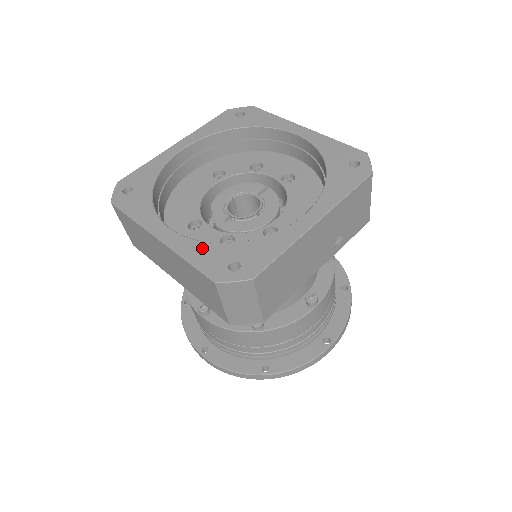
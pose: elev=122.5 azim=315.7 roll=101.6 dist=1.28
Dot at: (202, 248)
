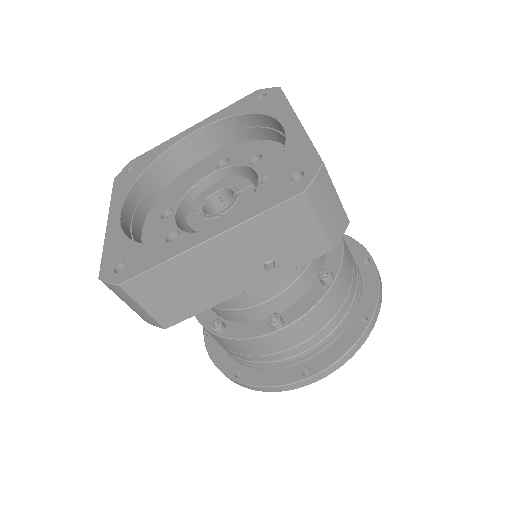
Dot at: (119, 241)
